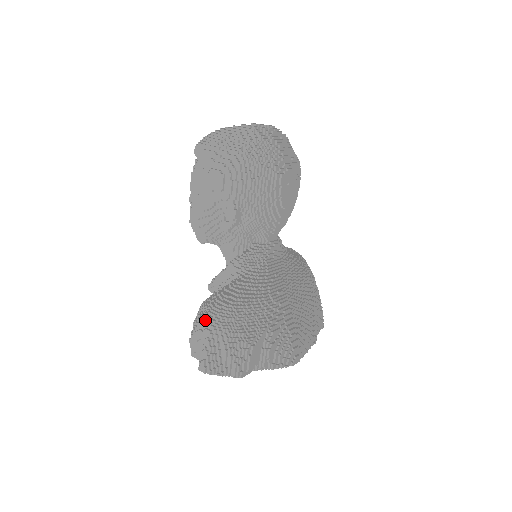
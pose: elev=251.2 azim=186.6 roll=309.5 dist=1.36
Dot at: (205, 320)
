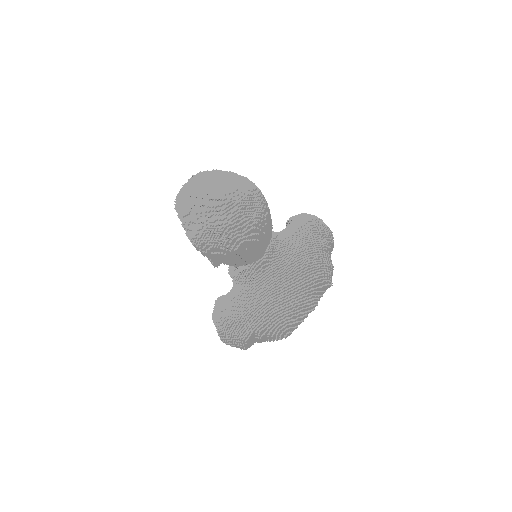
Dot at: occluded
